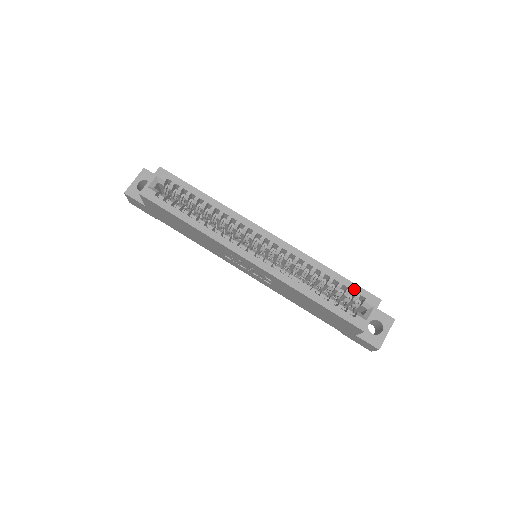
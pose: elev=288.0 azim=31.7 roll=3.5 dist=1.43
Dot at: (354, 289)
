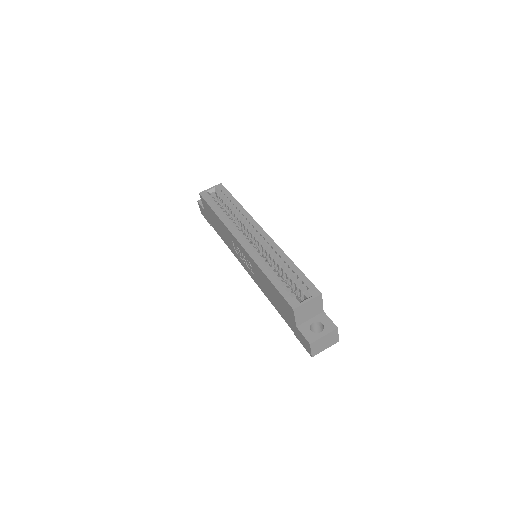
Dot at: (304, 280)
